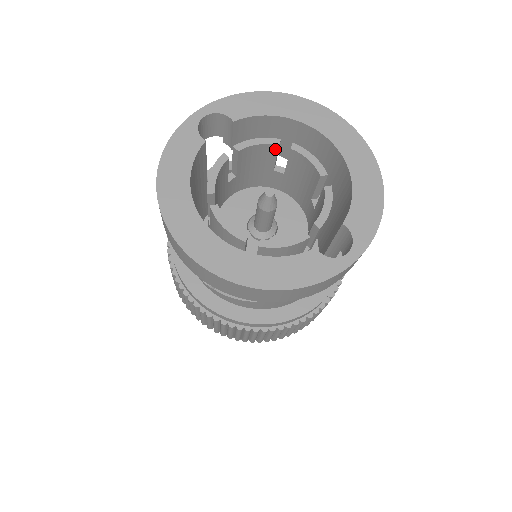
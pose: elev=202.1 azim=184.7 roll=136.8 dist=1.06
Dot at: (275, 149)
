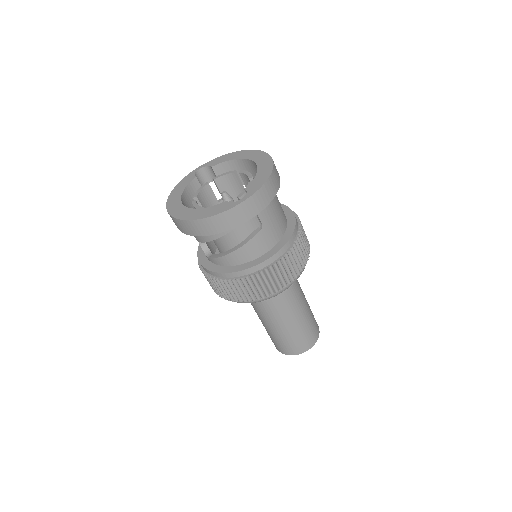
Dot at: (234, 176)
